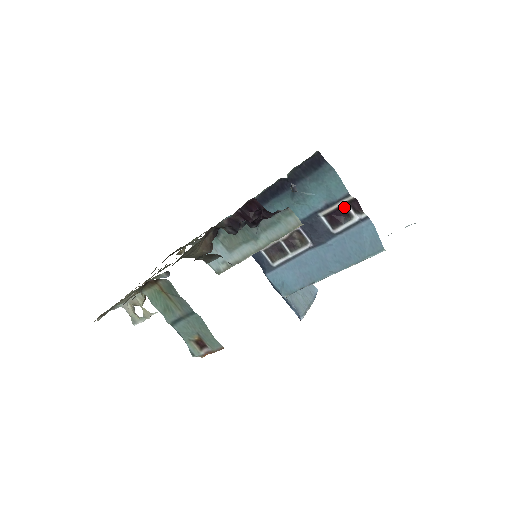
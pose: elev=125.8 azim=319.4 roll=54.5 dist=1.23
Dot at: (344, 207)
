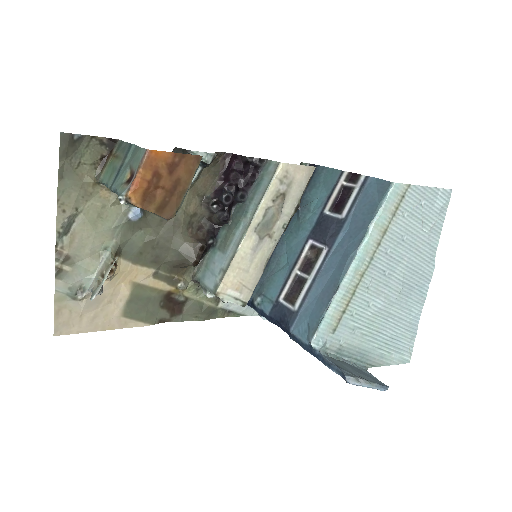
Dot at: (344, 188)
